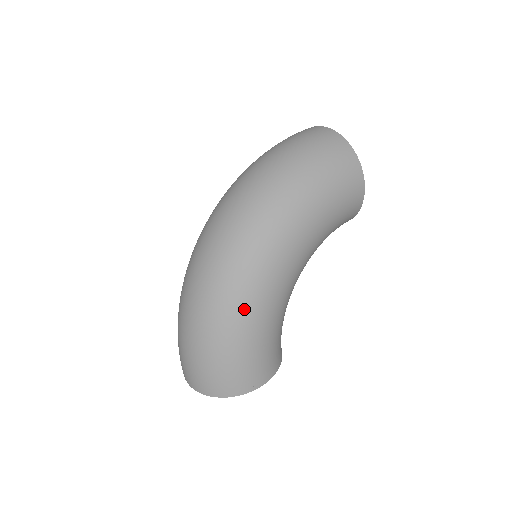
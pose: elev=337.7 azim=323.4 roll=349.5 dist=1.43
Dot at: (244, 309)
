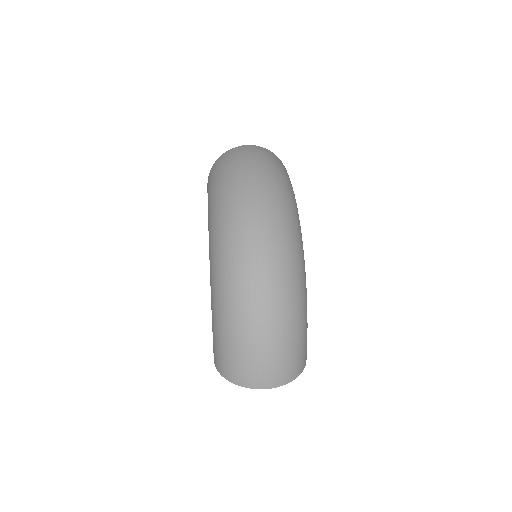
Dot at: (304, 288)
